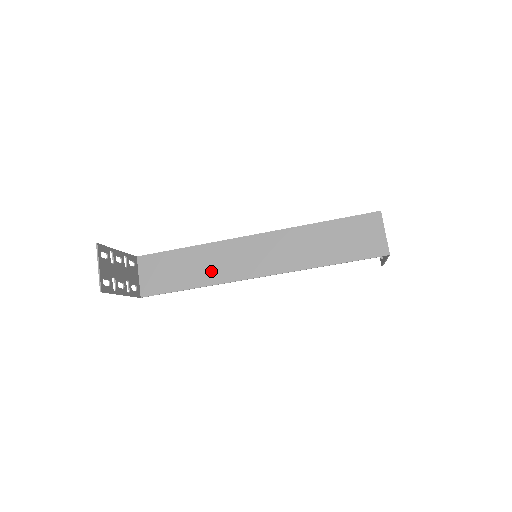
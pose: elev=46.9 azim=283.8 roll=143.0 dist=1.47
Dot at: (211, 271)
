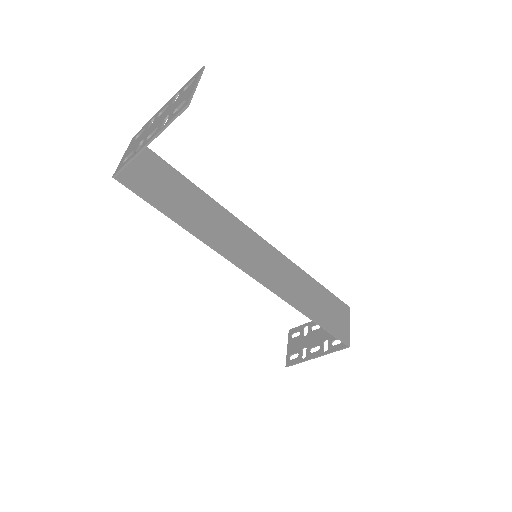
Dot at: (211, 229)
